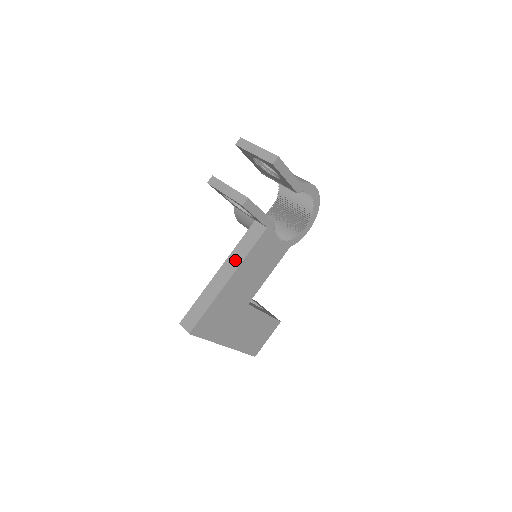
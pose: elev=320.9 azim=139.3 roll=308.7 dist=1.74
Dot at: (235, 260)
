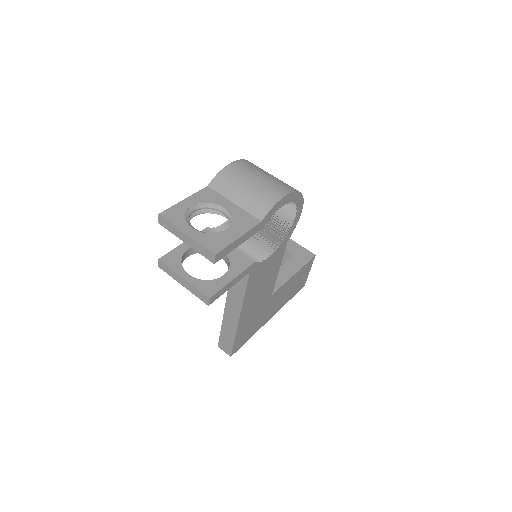
Dot at: (235, 301)
